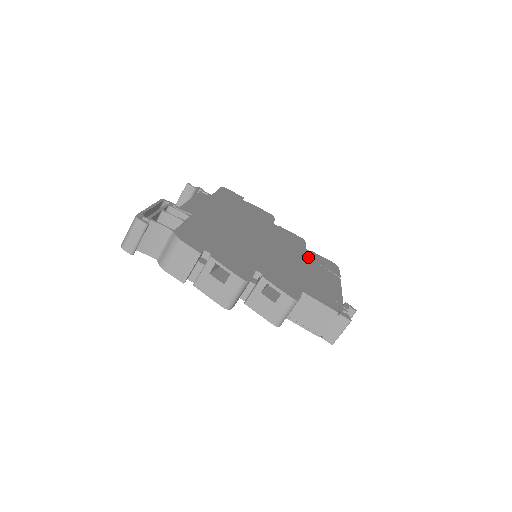
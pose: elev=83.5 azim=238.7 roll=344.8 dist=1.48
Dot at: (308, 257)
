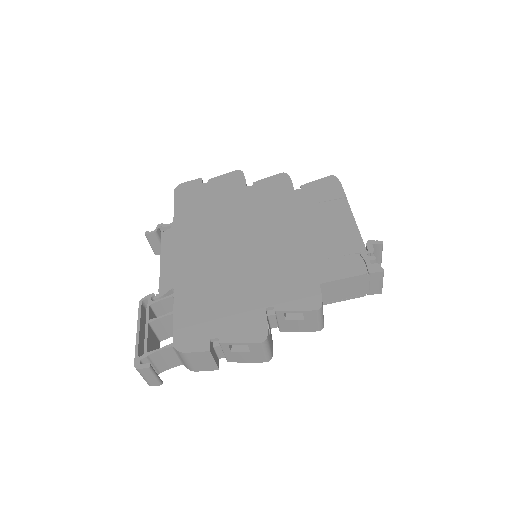
Dot at: (302, 204)
